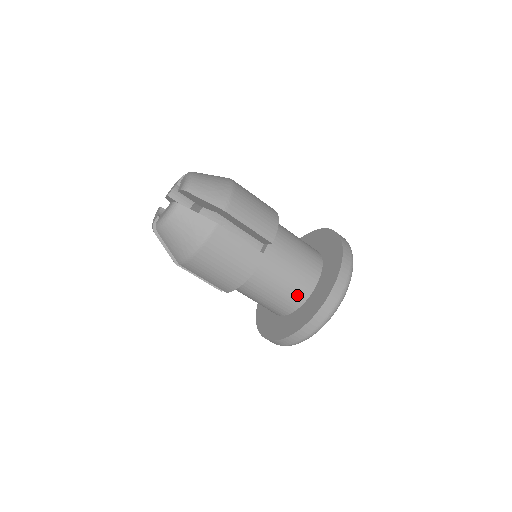
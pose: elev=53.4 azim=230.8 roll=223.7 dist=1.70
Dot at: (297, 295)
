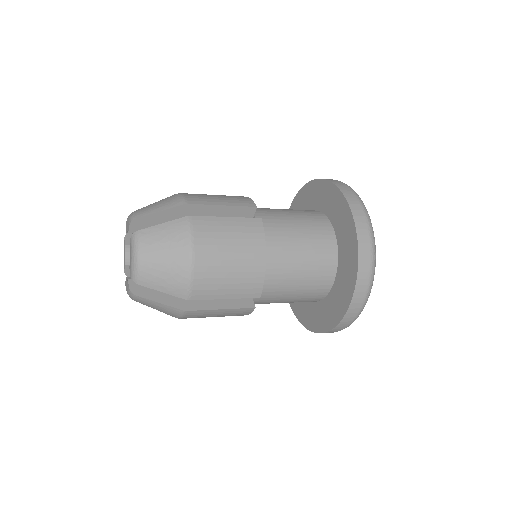
Dot at: (307, 301)
